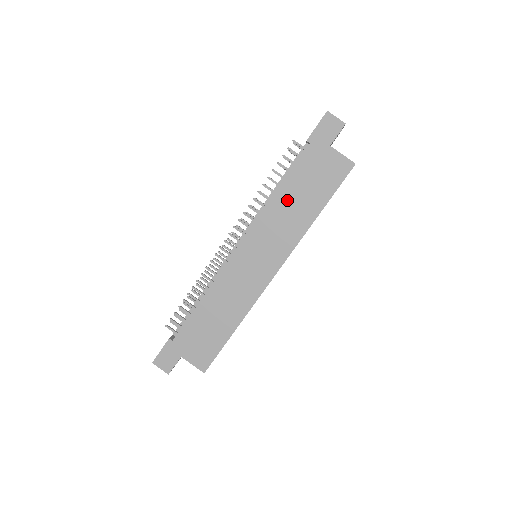
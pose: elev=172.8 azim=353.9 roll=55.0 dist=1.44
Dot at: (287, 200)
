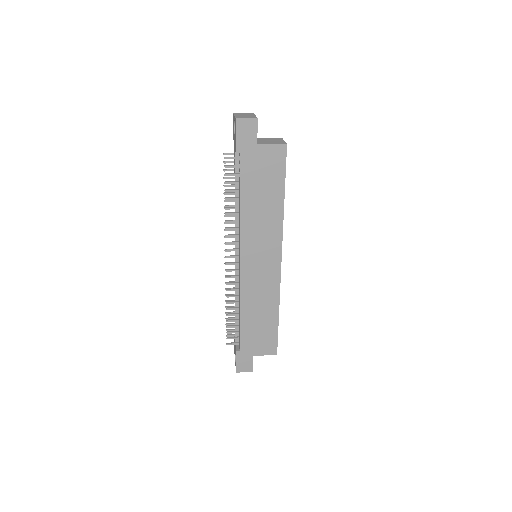
Dot at: (253, 207)
